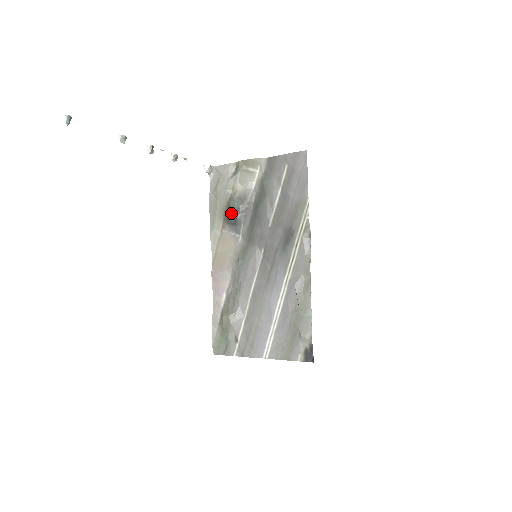
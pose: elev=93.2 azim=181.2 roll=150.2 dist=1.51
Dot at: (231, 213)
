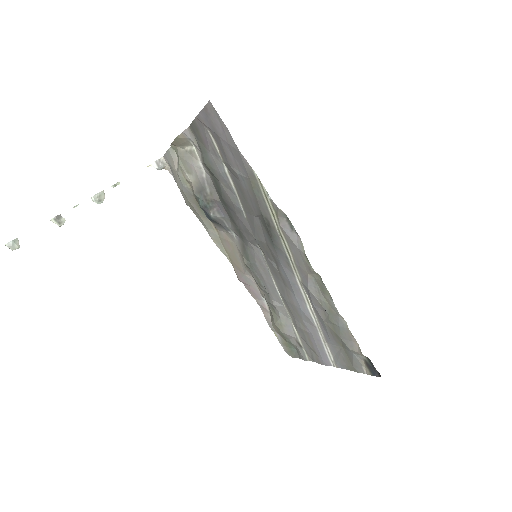
Dot at: (204, 212)
